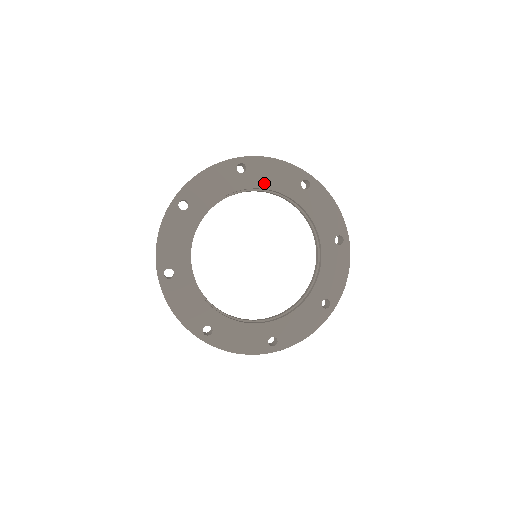
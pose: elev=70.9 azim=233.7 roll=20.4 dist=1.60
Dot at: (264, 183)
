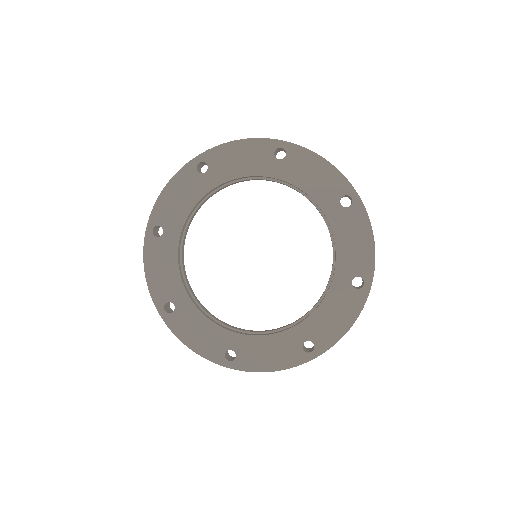
Dot at: (232, 173)
